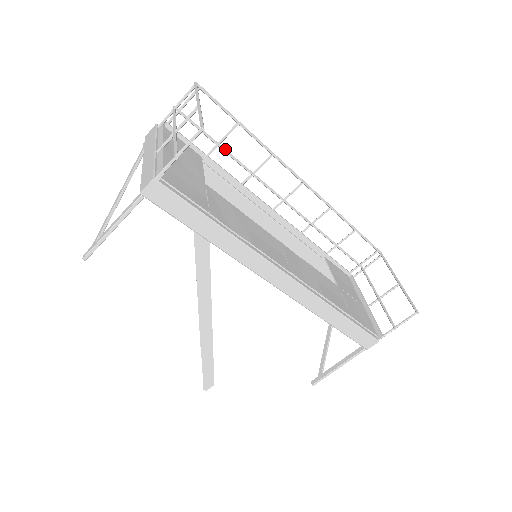
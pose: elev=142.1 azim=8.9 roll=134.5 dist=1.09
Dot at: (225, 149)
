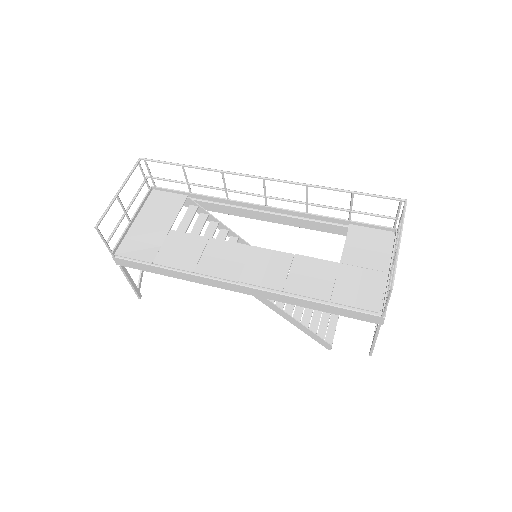
Dot at: (194, 184)
